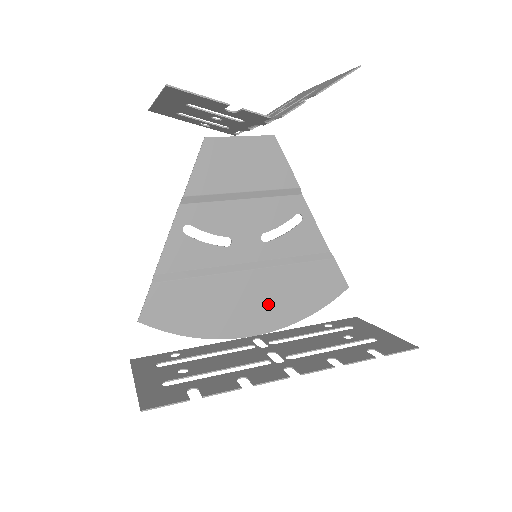
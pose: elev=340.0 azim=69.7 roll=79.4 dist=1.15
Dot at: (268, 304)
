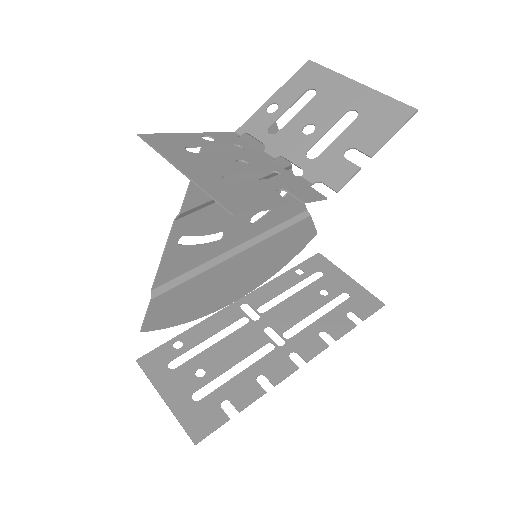
Dot at: (252, 272)
